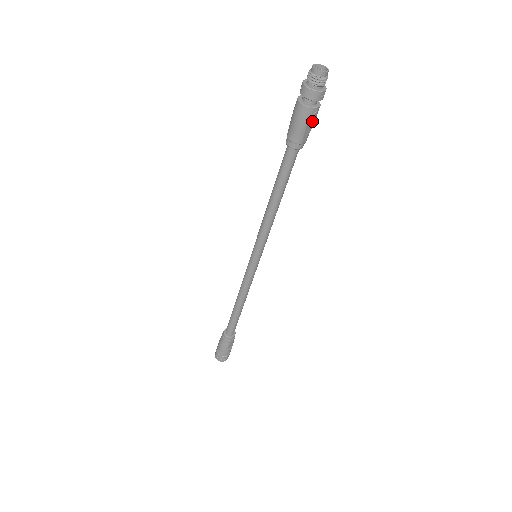
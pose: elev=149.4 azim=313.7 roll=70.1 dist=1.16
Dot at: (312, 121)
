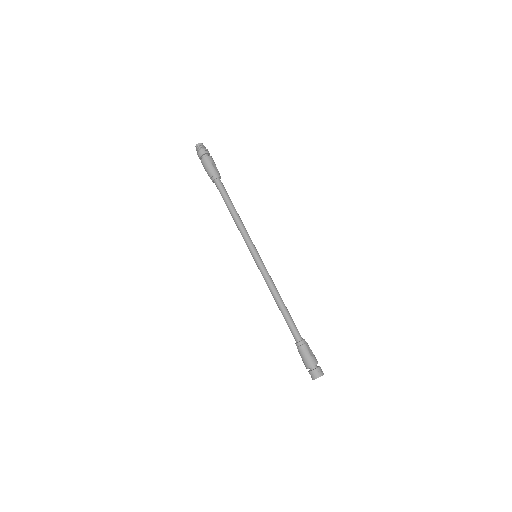
Dot at: (213, 162)
